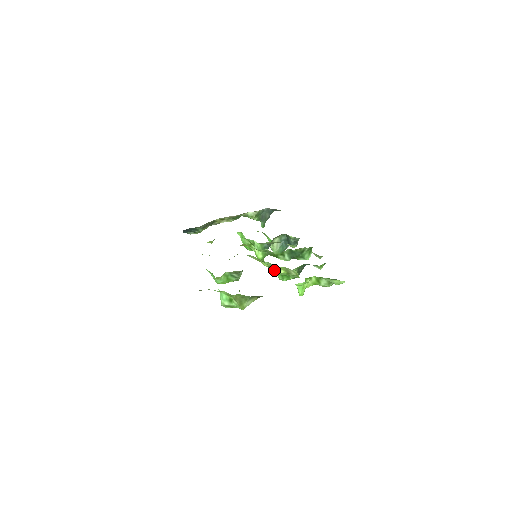
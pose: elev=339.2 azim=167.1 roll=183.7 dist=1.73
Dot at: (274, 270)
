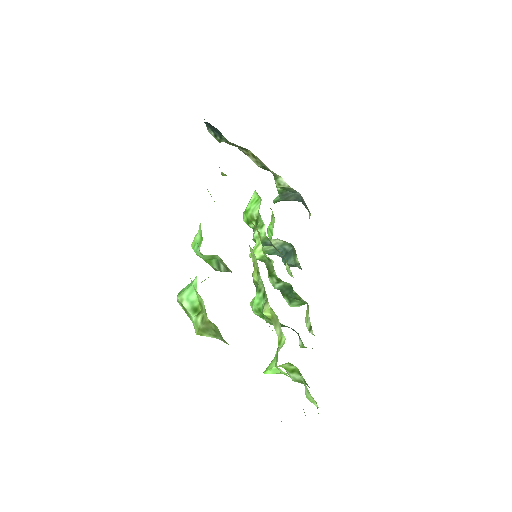
Dot at: (258, 294)
